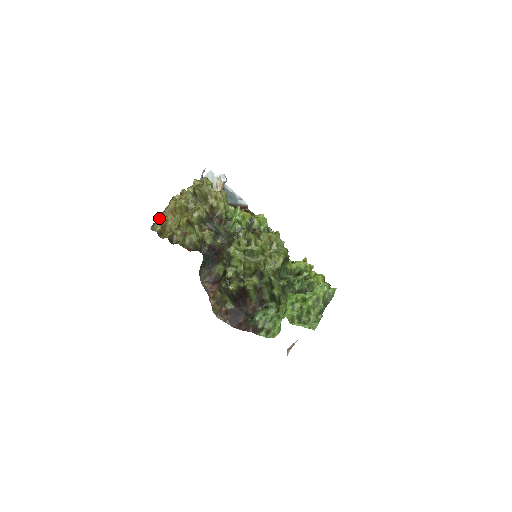
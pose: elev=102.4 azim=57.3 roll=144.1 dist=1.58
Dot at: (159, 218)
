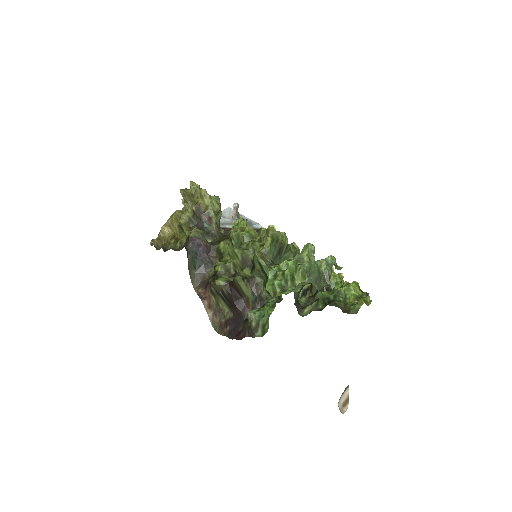
Dot at: (158, 234)
